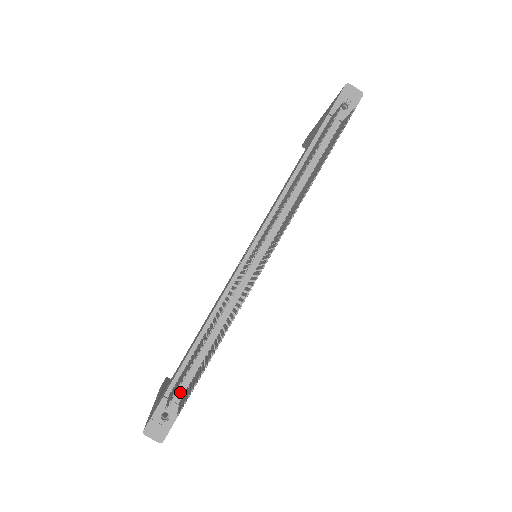
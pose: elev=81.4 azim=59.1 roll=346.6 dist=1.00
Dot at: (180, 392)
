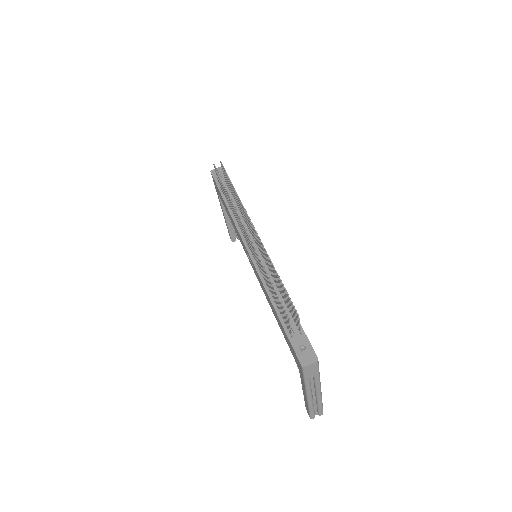
Dot at: (295, 330)
